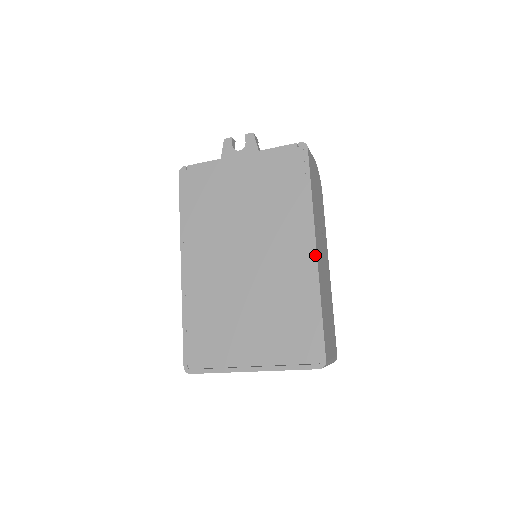
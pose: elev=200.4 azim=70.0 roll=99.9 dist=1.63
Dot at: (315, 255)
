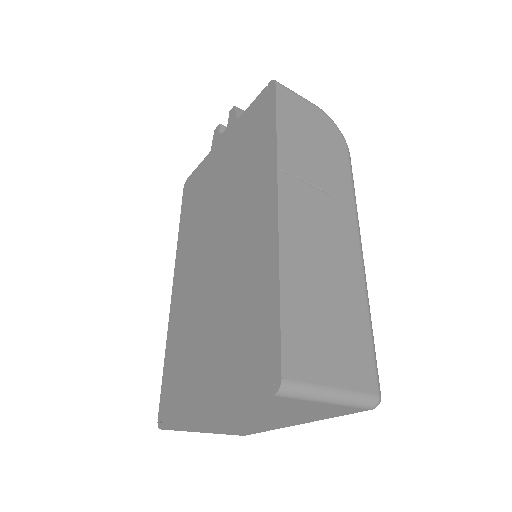
Dot at: (276, 210)
